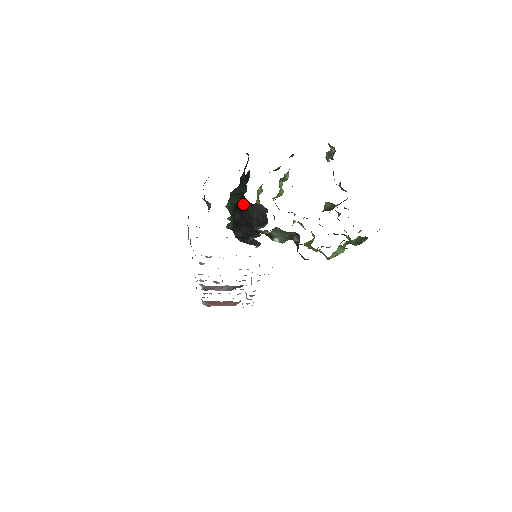
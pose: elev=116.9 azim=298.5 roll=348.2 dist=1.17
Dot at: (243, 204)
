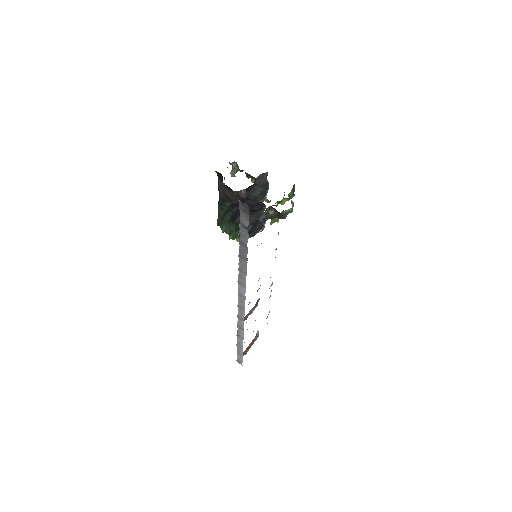
Dot at: occluded
